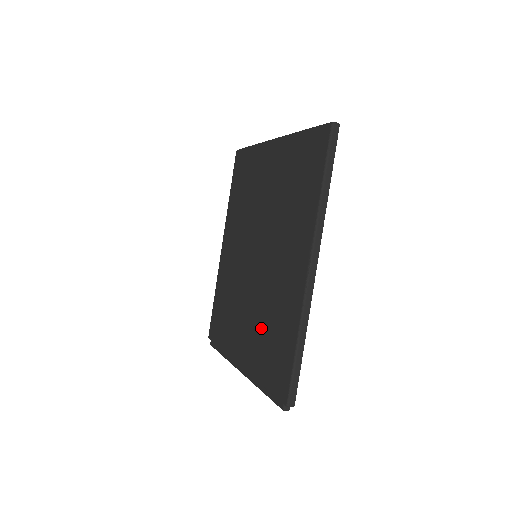
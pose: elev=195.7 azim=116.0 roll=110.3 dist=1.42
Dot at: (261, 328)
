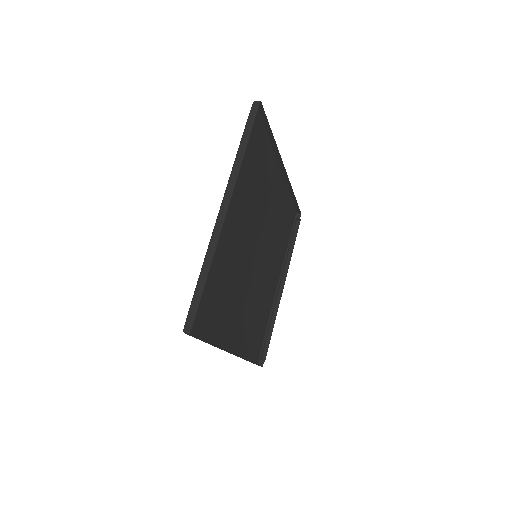
Dot at: (260, 305)
